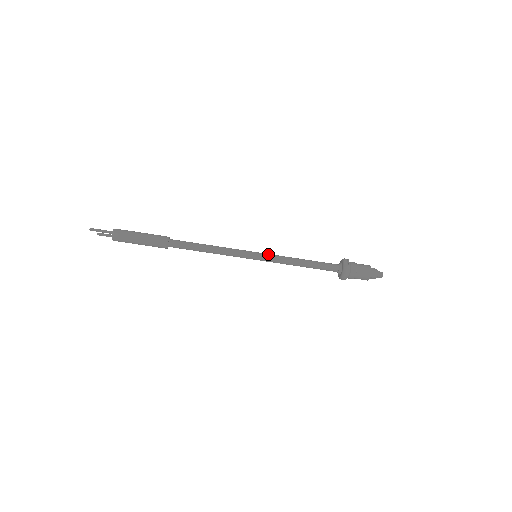
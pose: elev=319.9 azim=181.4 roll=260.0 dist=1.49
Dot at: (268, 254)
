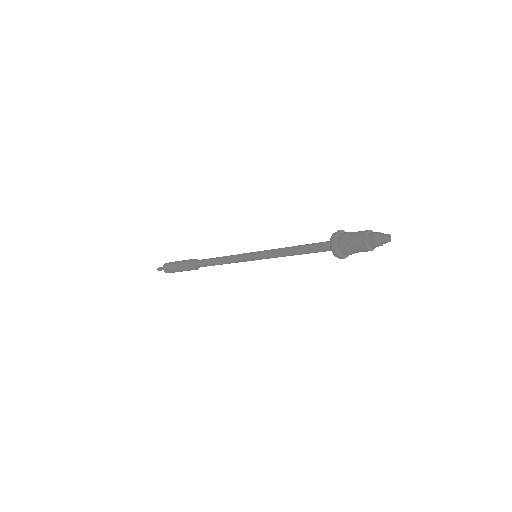
Dot at: (264, 250)
